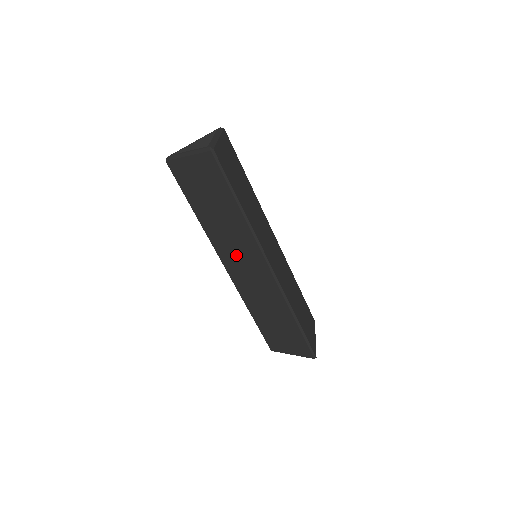
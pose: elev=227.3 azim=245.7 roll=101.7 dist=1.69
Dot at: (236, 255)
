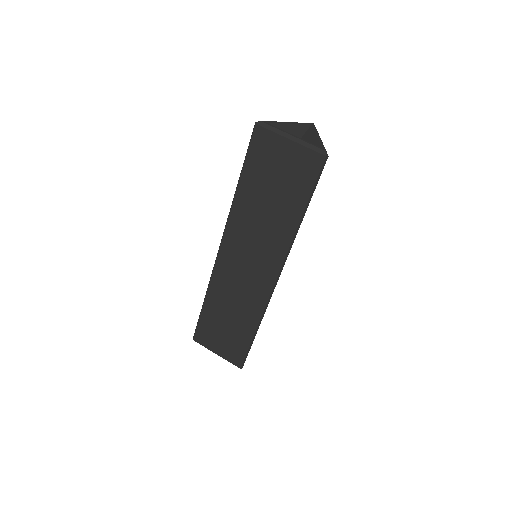
Dot at: (248, 249)
